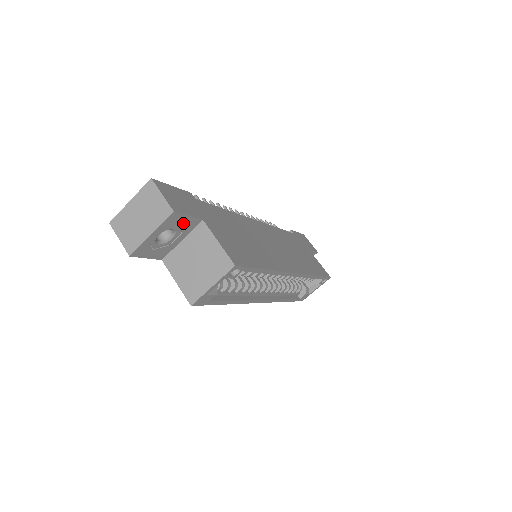
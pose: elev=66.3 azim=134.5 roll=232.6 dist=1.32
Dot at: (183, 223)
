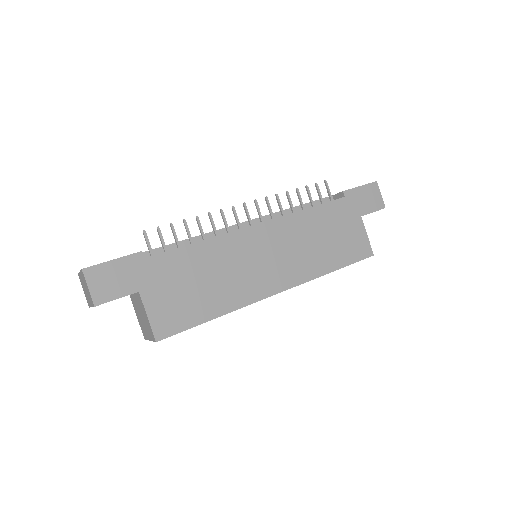
Dot at: occluded
